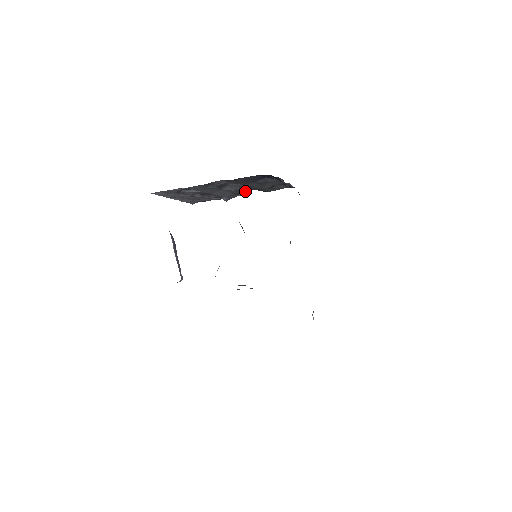
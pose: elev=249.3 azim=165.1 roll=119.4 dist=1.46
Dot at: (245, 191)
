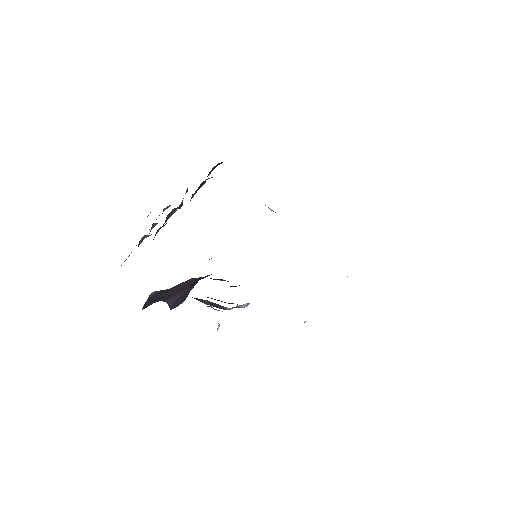
Dot at: occluded
